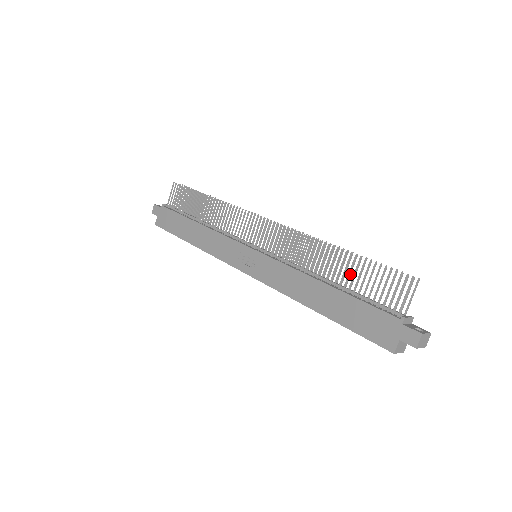
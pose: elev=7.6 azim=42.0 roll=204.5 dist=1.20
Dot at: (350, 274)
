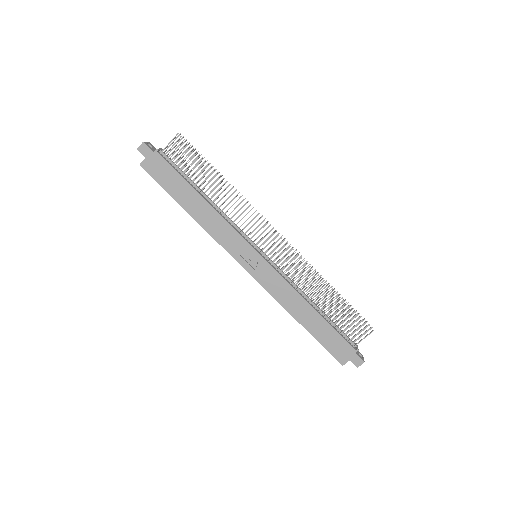
Dot at: (329, 304)
